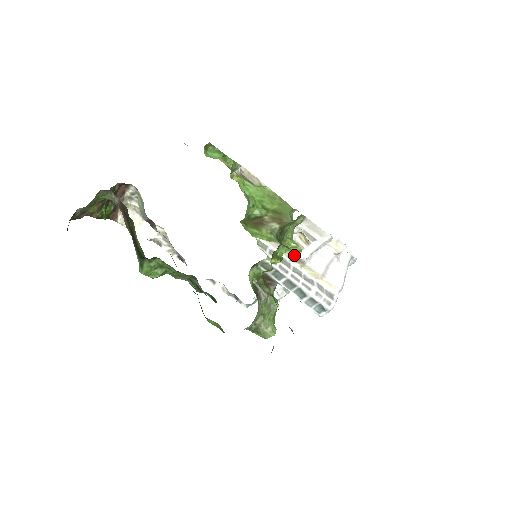
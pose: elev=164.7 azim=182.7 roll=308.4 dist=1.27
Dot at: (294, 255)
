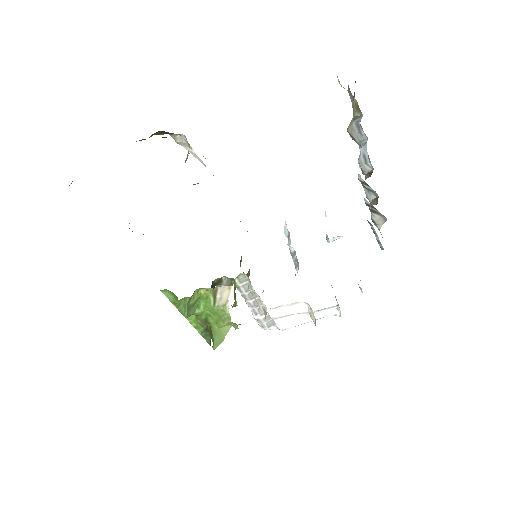
Dot at: occluded
